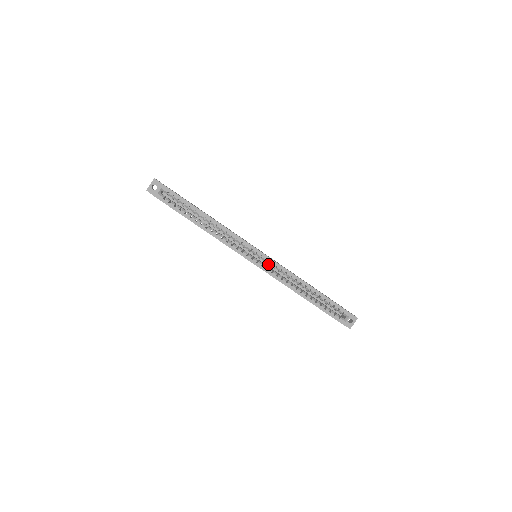
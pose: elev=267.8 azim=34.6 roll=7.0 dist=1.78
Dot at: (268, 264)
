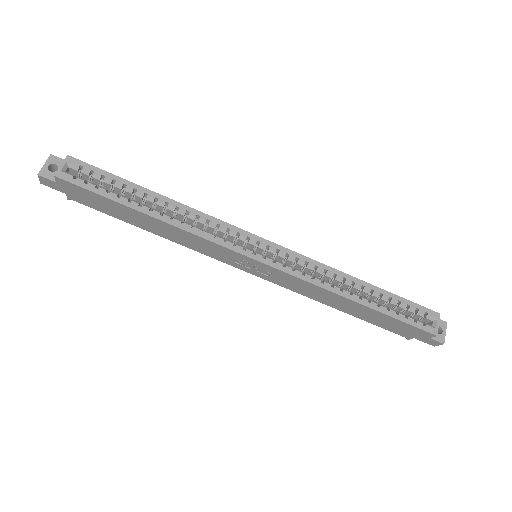
Dot at: (281, 261)
